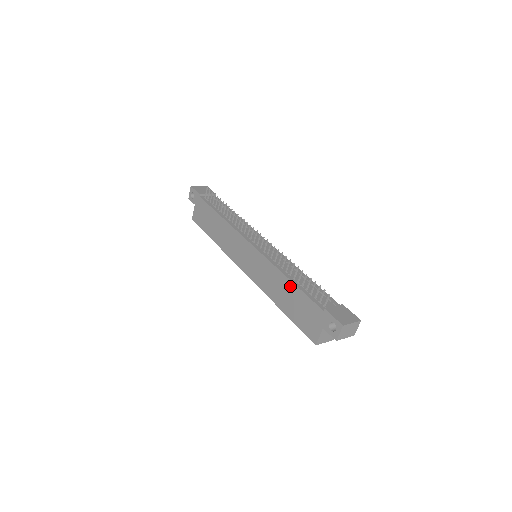
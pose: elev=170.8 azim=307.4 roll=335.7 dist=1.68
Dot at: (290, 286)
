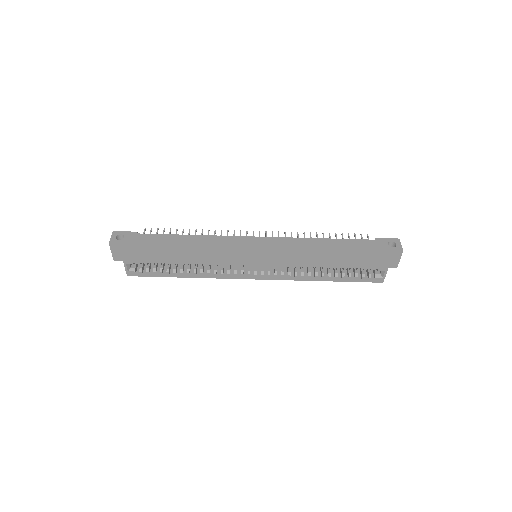
Dot at: (329, 242)
